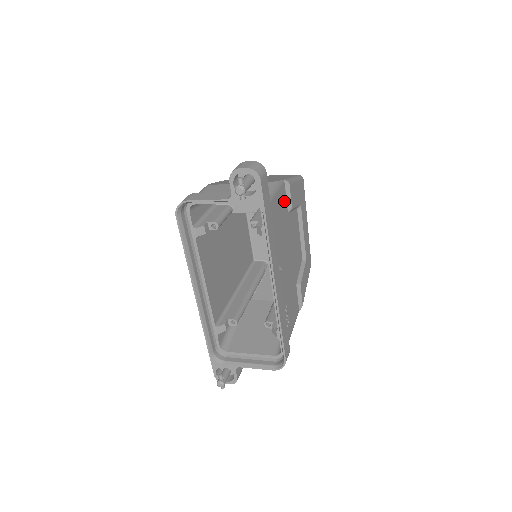
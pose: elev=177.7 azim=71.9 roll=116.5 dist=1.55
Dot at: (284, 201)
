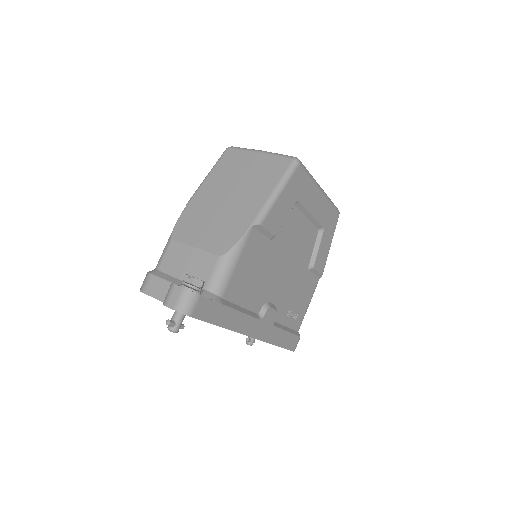
Dot at: (258, 243)
